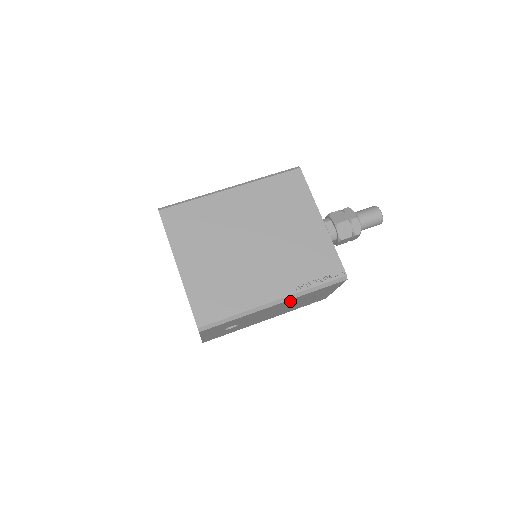
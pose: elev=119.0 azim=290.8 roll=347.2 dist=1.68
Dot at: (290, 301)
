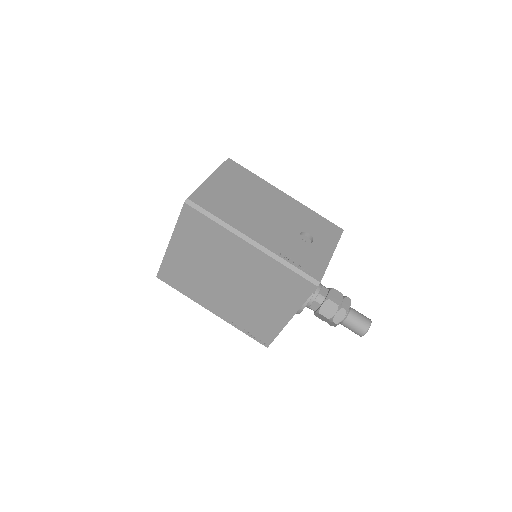
Dot at: occluded
